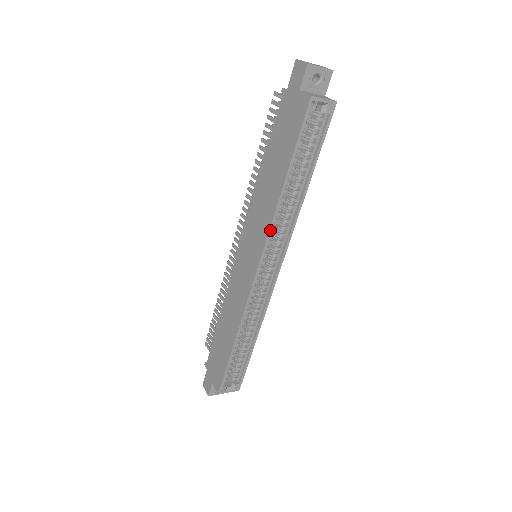
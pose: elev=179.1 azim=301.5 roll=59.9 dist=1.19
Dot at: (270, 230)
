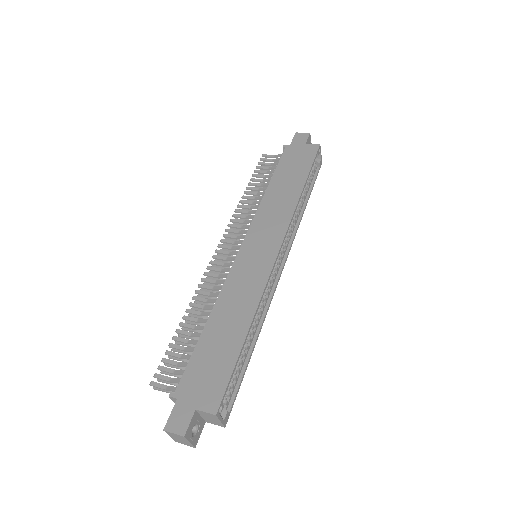
Dot at: (292, 219)
